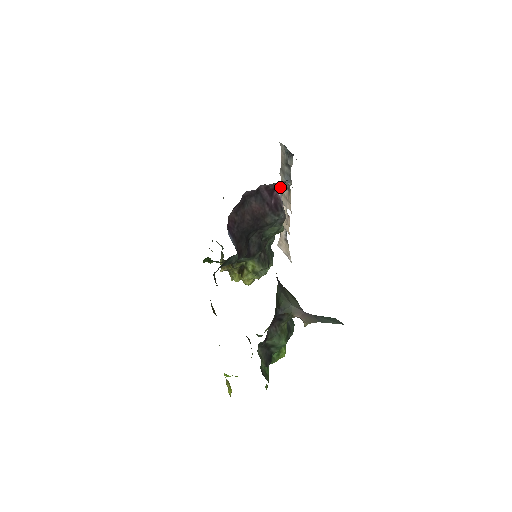
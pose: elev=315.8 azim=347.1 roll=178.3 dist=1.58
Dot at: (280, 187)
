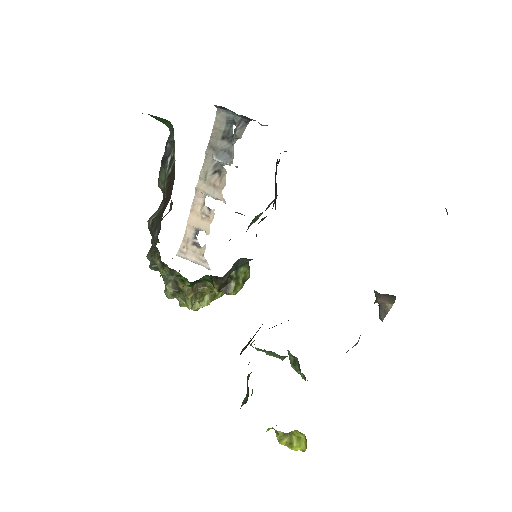
Dot at: occluded
